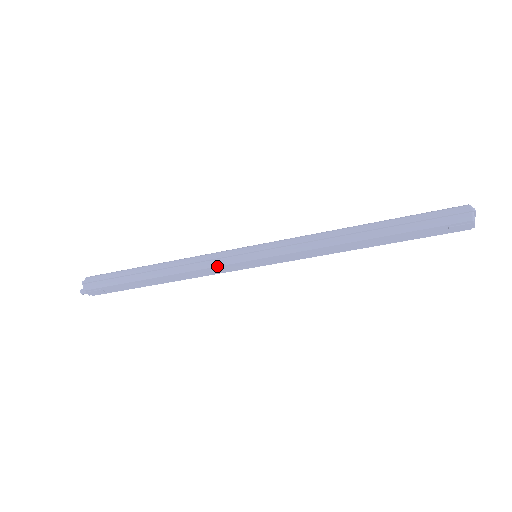
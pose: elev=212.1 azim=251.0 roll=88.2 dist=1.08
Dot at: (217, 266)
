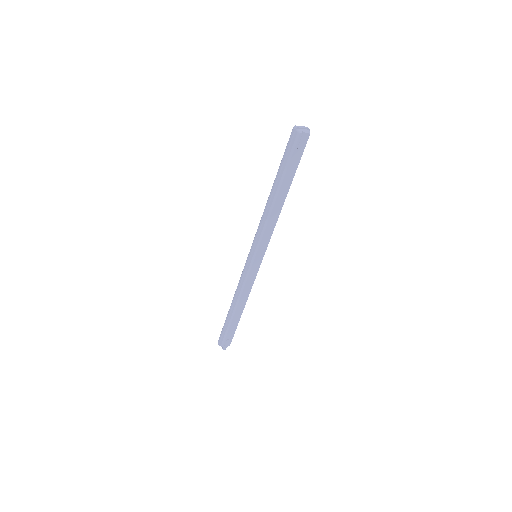
Dot at: (246, 279)
